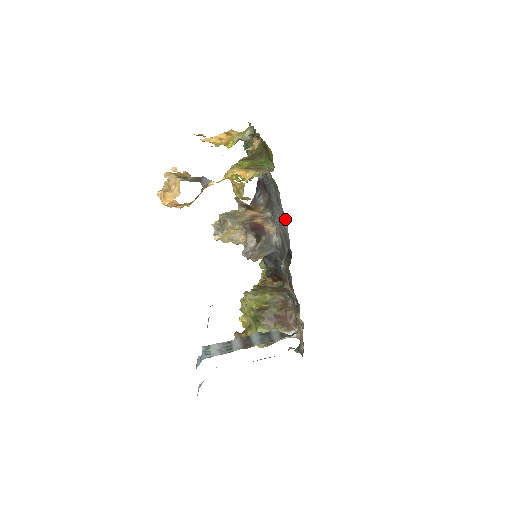
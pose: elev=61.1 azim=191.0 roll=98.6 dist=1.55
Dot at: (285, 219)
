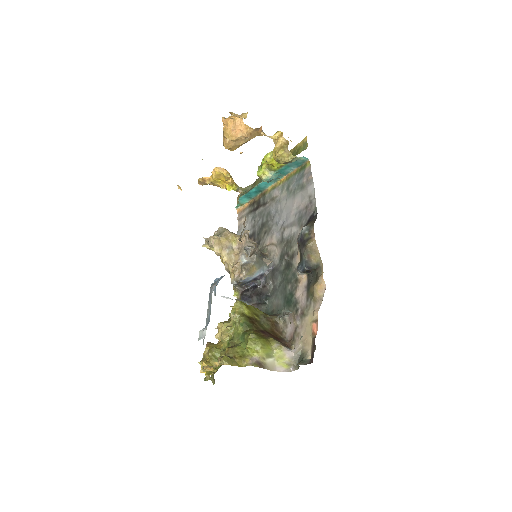
Dot at: (312, 184)
